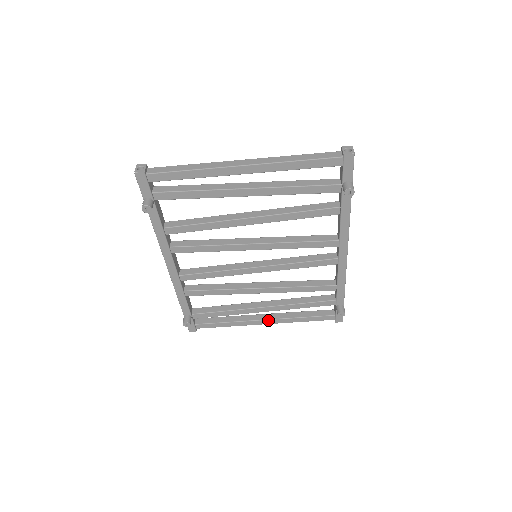
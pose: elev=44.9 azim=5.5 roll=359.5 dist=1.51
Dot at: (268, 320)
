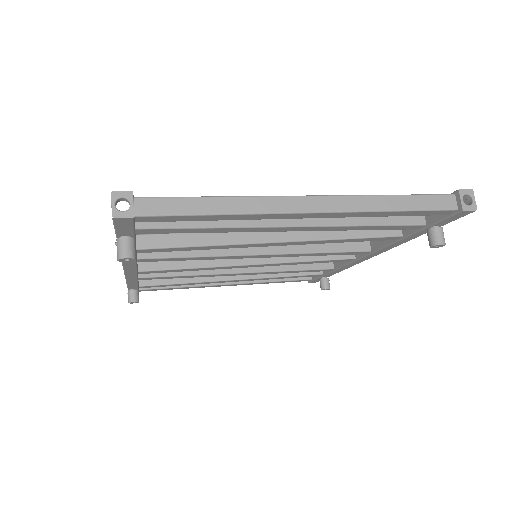
Dot at: (234, 284)
